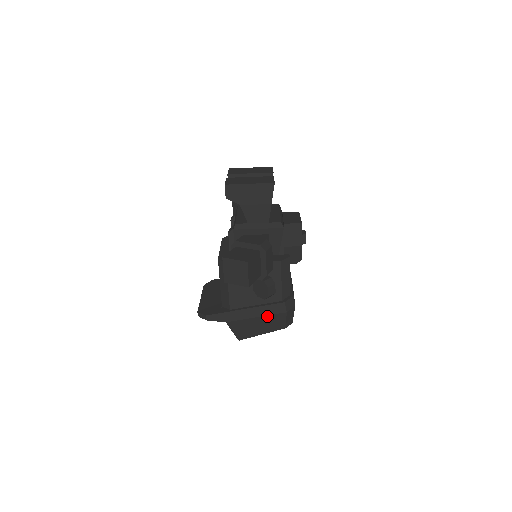
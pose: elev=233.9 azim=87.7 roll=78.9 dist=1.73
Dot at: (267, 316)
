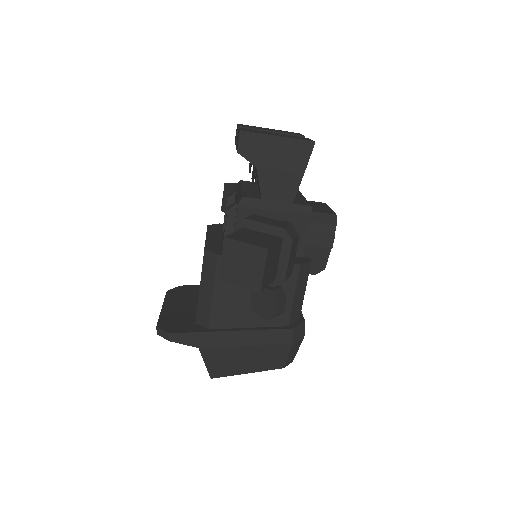
Dot at: (262, 346)
